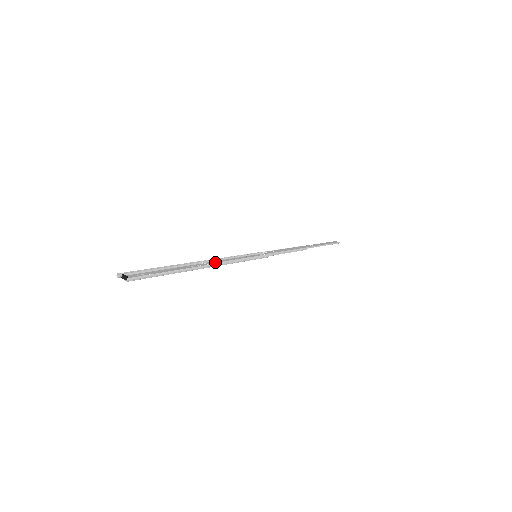
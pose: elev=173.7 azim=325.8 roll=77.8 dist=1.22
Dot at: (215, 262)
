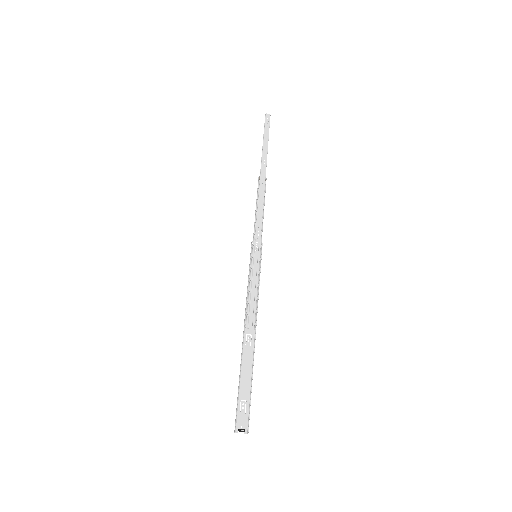
Dot at: (252, 317)
